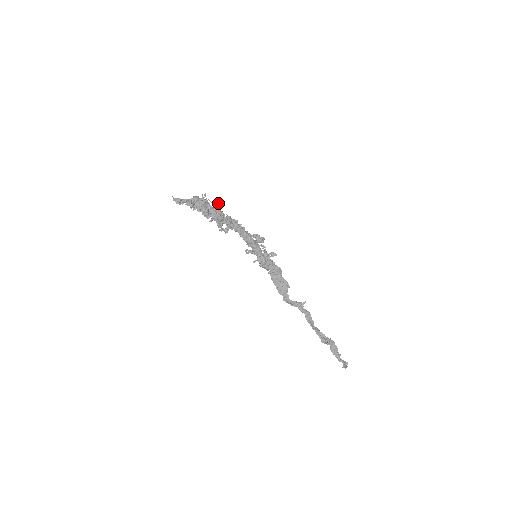
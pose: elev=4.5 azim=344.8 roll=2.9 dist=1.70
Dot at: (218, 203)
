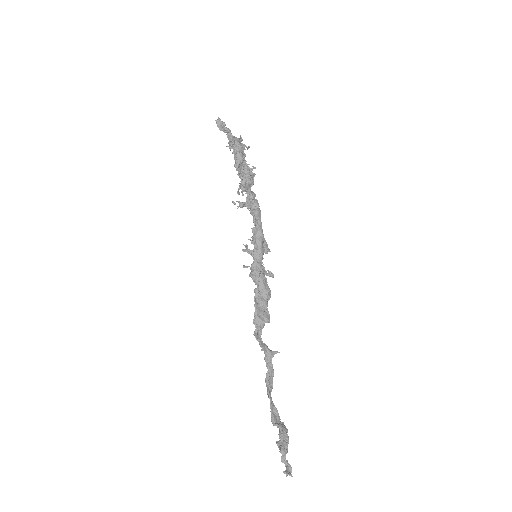
Dot at: occluded
